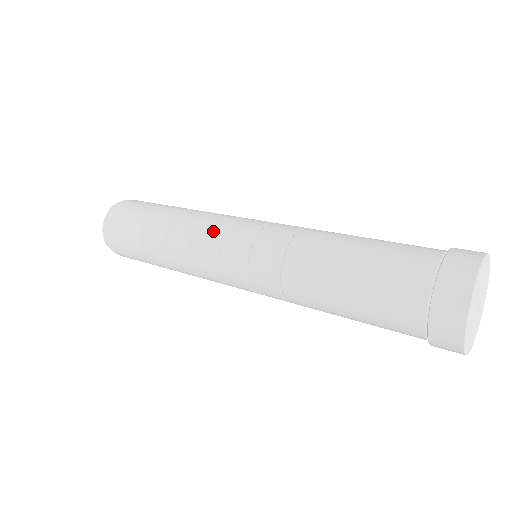
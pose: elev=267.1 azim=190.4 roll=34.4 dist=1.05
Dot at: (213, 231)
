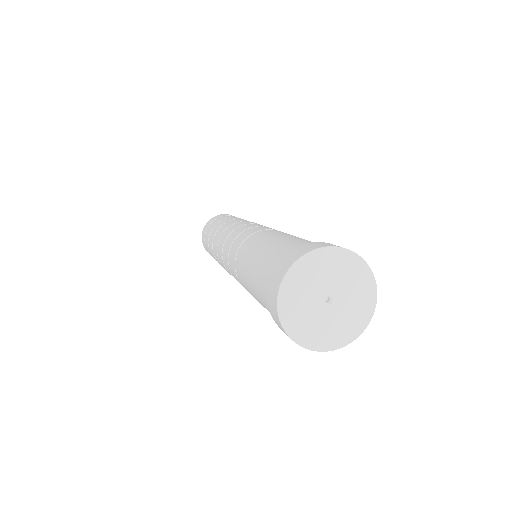
Dot at: (236, 225)
